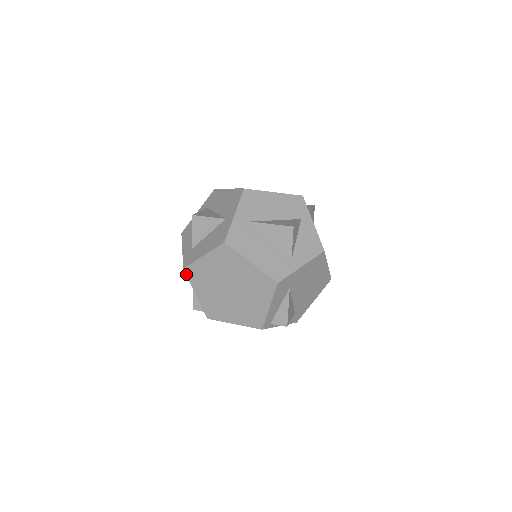
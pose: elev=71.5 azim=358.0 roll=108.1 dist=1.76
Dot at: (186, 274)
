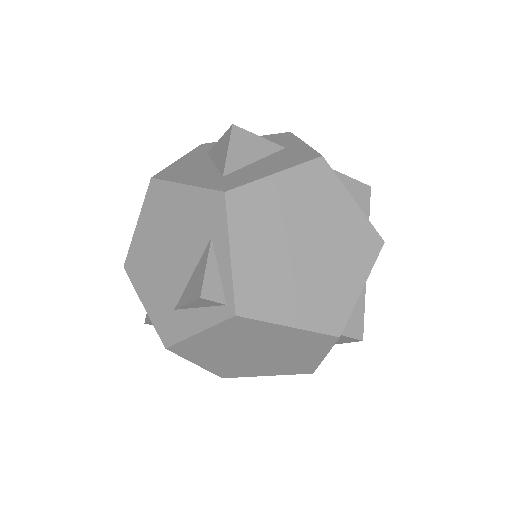
Dot at: (226, 205)
